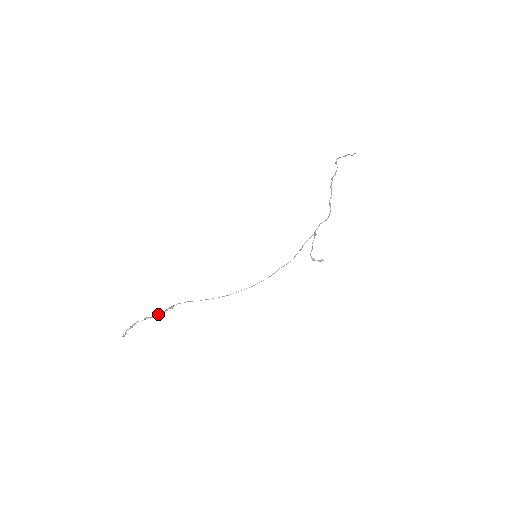
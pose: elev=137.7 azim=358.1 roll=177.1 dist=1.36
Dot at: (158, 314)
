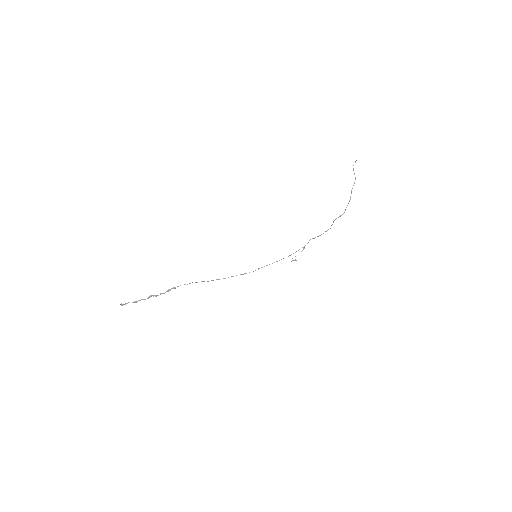
Dot at: occluded
